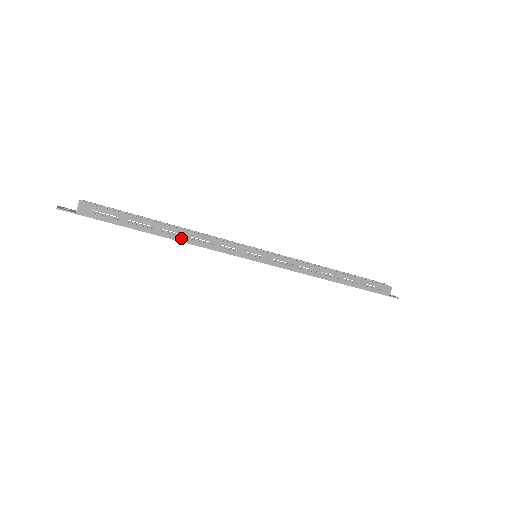
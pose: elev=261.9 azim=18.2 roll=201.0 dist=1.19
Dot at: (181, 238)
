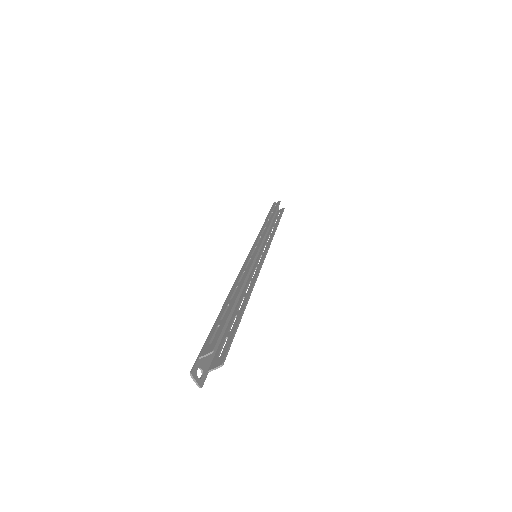
Dot at: (241, 300)
